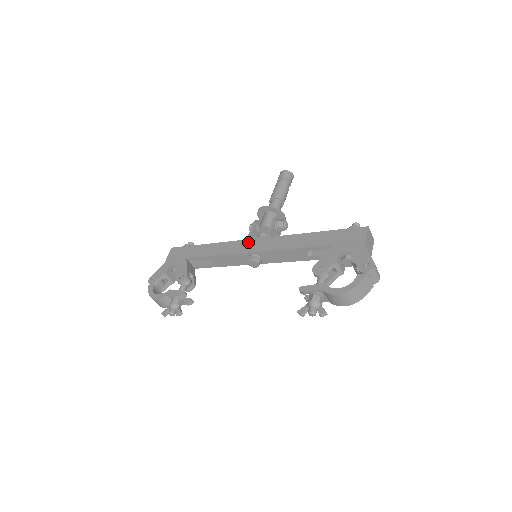
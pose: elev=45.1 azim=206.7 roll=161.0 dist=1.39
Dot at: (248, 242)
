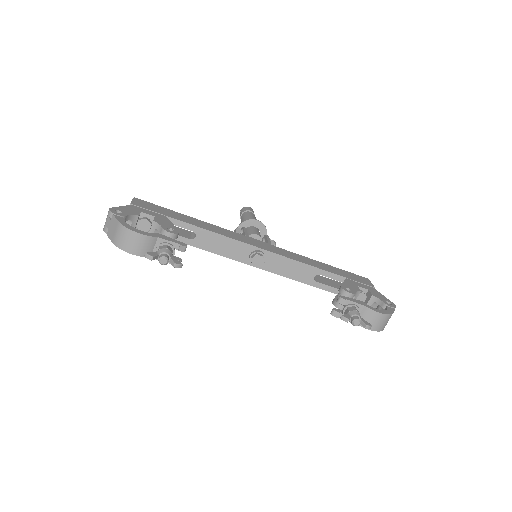
Dot at: (251, 239)
